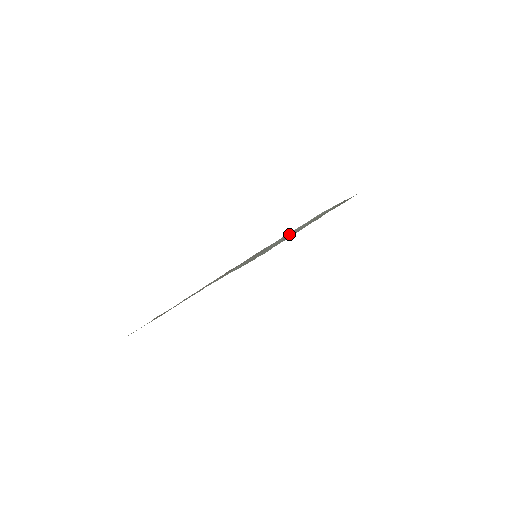
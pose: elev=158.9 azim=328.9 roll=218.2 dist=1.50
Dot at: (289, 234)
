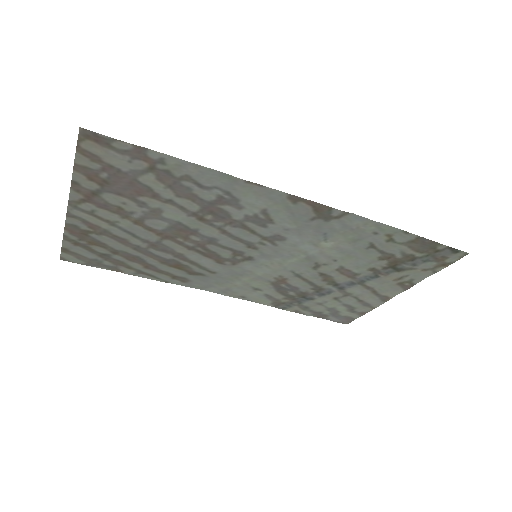
Dot at: (324, 258)
